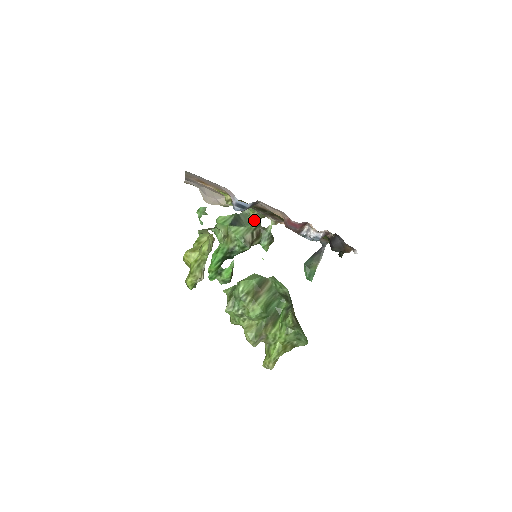
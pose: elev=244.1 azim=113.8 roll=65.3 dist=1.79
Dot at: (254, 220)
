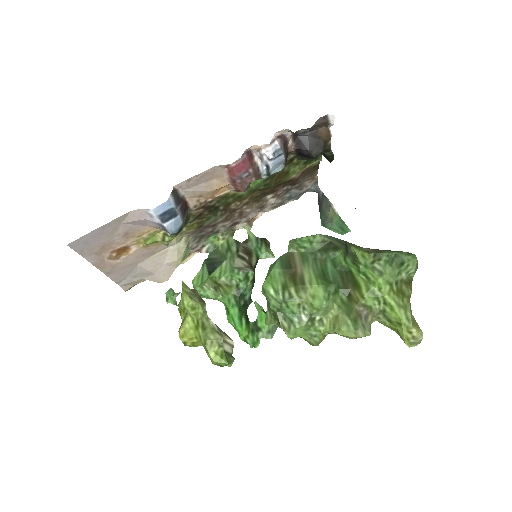
Dot at: (227, 245)
